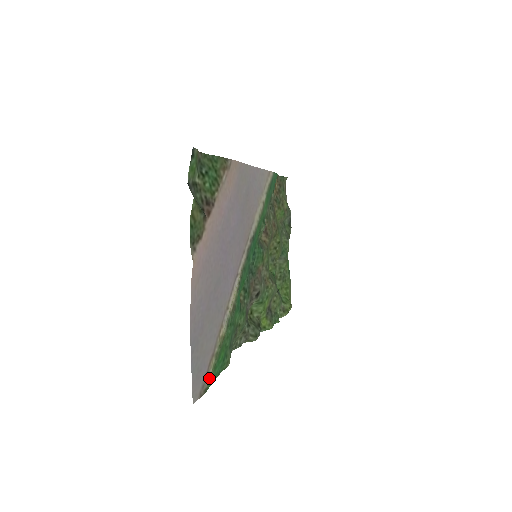
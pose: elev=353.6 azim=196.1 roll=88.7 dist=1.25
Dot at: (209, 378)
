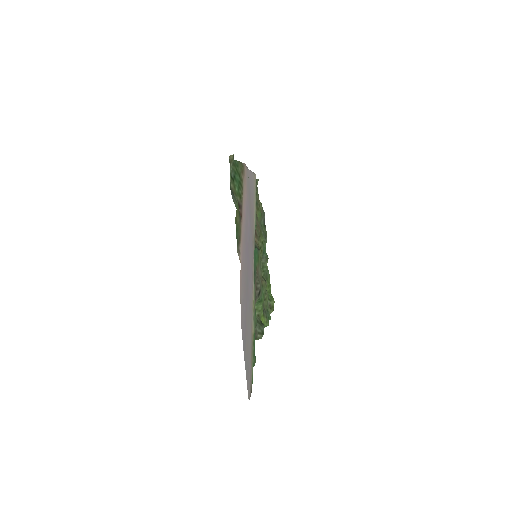
Dot at: (252, 376)
